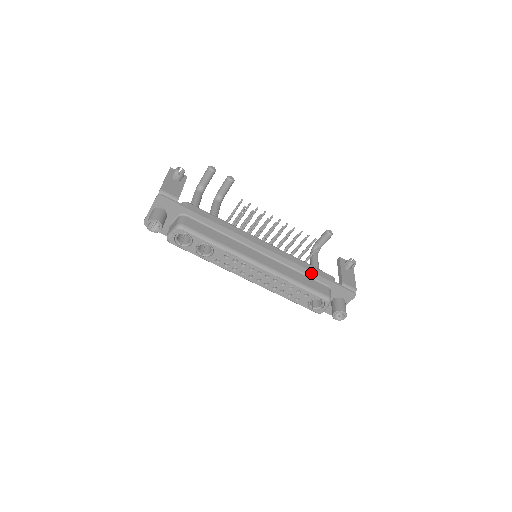
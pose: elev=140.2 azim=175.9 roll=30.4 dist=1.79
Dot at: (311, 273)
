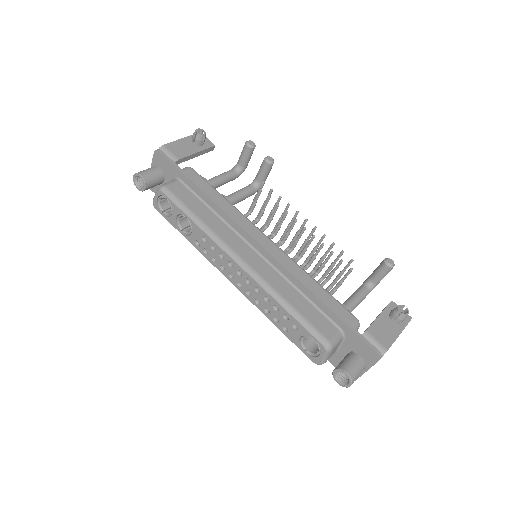
Dot at: (316, 299)
